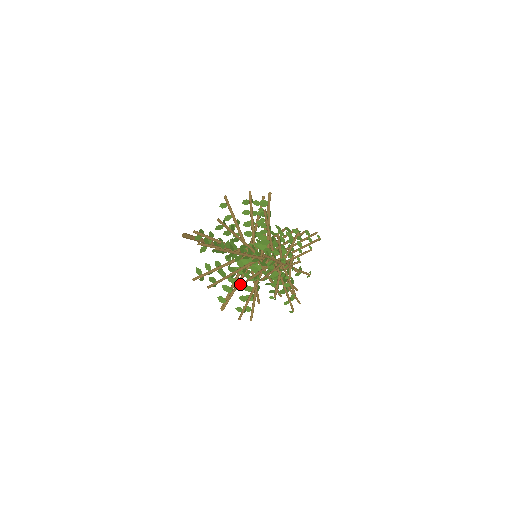
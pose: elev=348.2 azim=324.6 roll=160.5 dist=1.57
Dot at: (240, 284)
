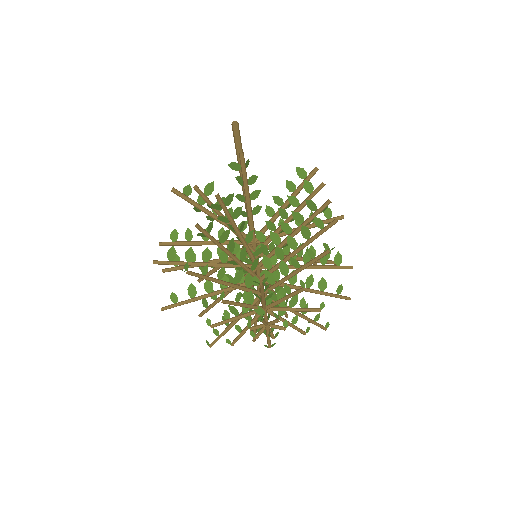
Dot at: (216, 338)
